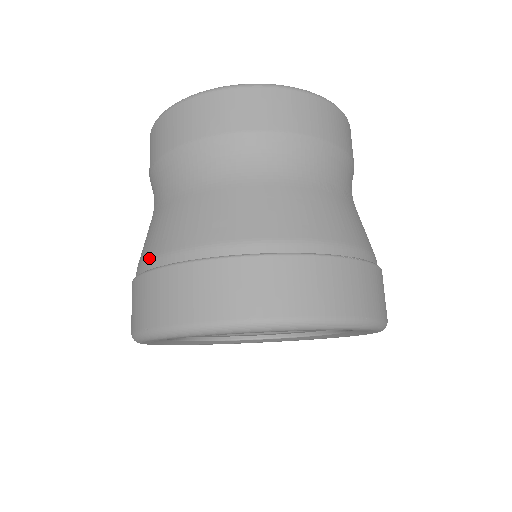
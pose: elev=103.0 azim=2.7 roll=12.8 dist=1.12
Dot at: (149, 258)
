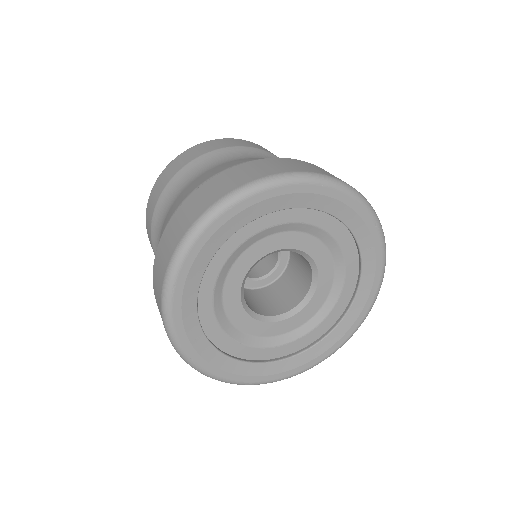
Dot at: (167, 223)
